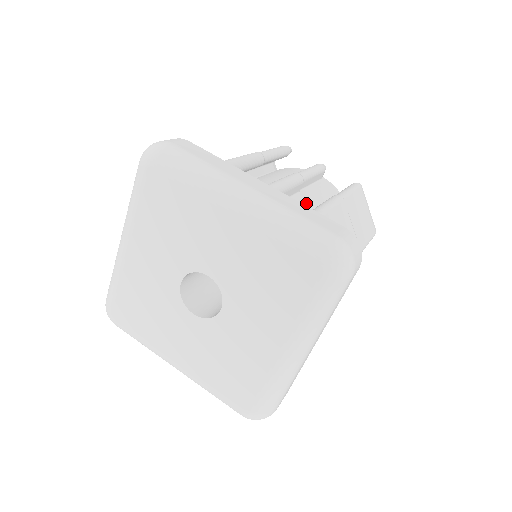
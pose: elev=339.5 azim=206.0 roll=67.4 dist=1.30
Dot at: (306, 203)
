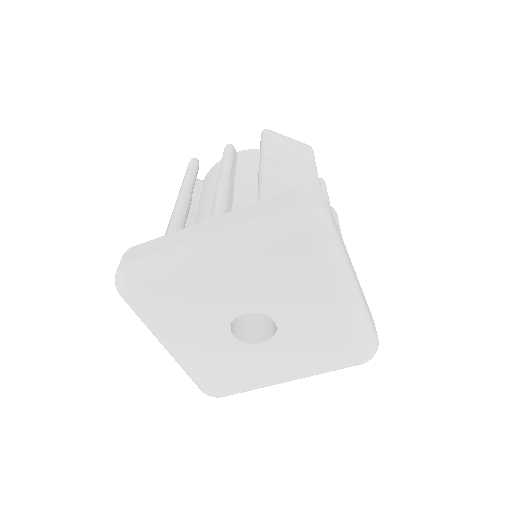
Dot at: (248, 190)
